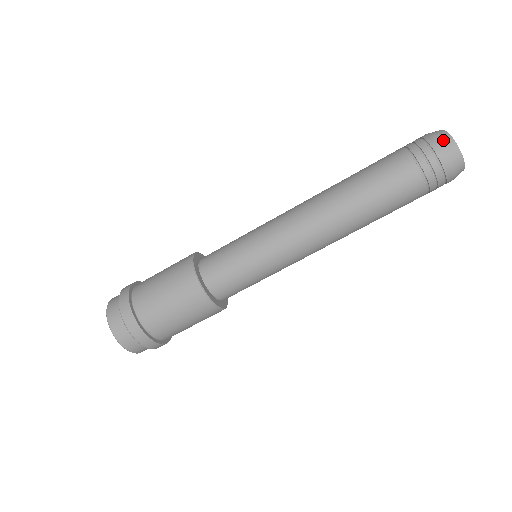
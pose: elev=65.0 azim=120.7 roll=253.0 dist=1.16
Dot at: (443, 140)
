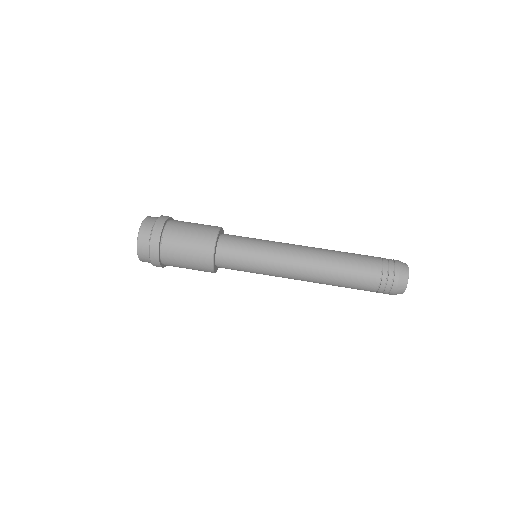
Dot at: (402, 262)
